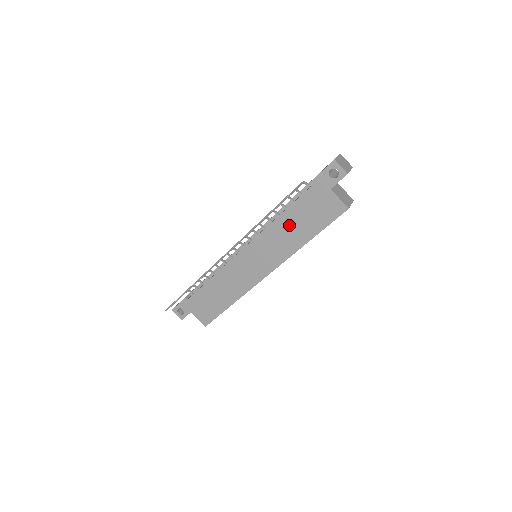
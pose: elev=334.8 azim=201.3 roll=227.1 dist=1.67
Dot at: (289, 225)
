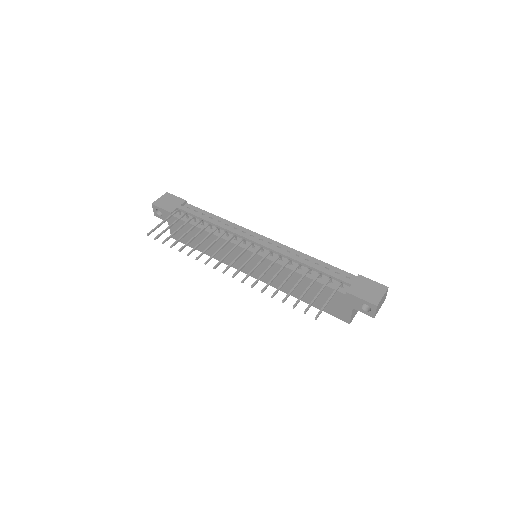
Dot at: (300, 283)
